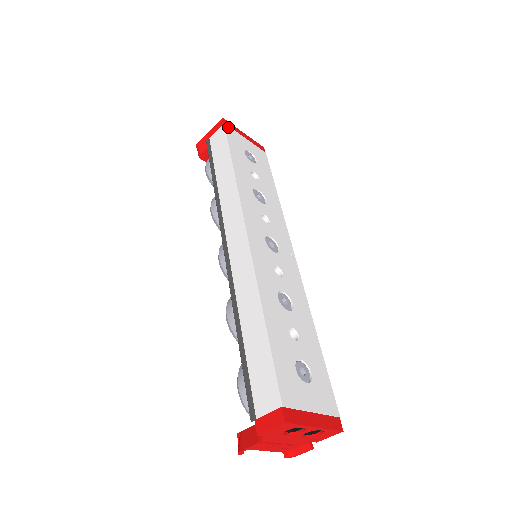
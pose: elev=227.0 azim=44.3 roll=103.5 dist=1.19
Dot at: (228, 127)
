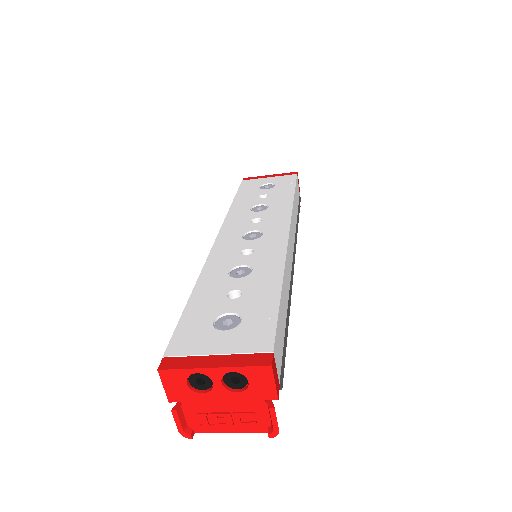
Dot at: (246, 181)
